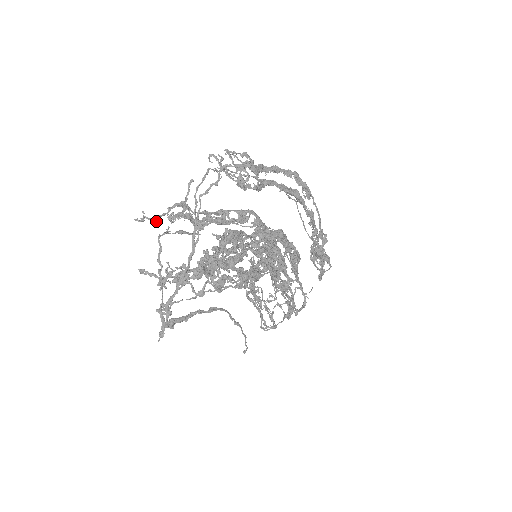
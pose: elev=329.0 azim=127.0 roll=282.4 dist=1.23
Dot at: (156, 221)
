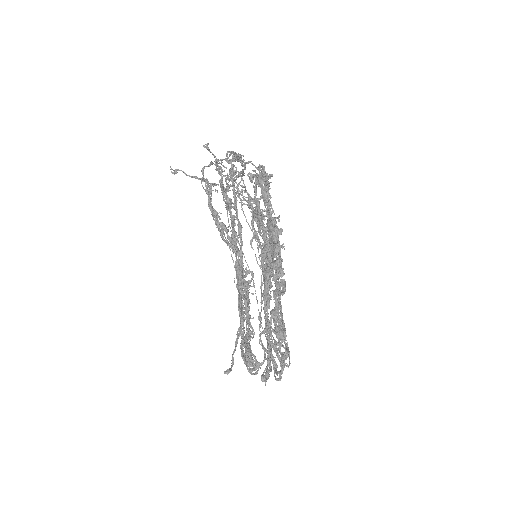
Dot at: (189, 176)
